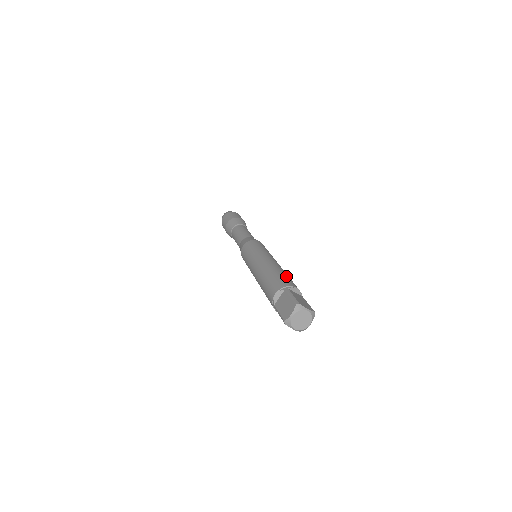
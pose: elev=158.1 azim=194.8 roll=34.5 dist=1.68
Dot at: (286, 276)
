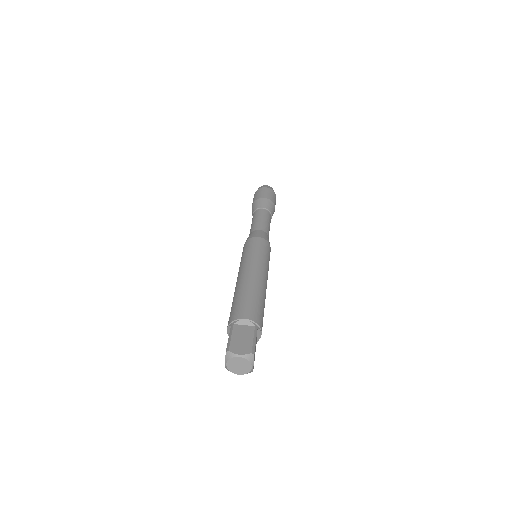
Dot at: (245, 300)
